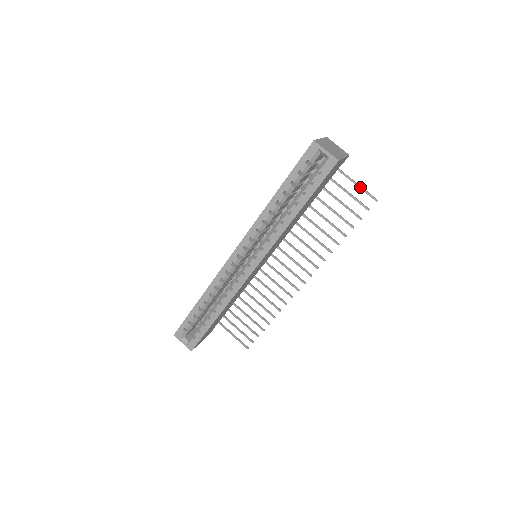
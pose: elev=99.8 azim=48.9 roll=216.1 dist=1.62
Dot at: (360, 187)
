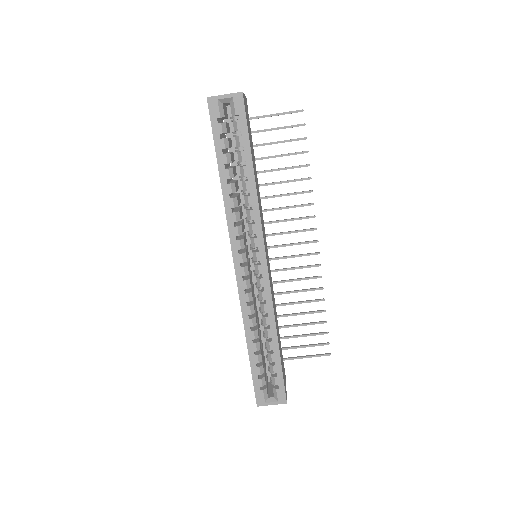
Dot at: (280, 114)
